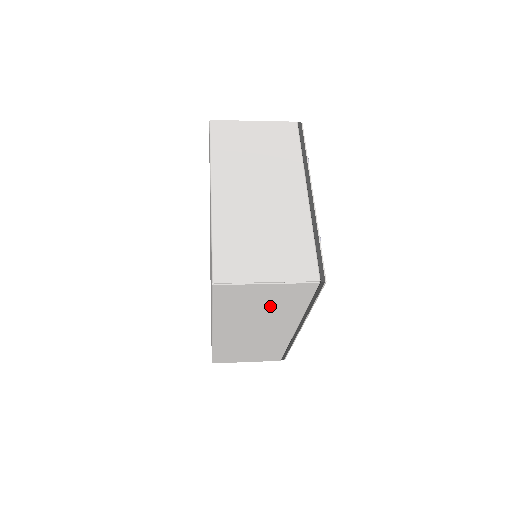
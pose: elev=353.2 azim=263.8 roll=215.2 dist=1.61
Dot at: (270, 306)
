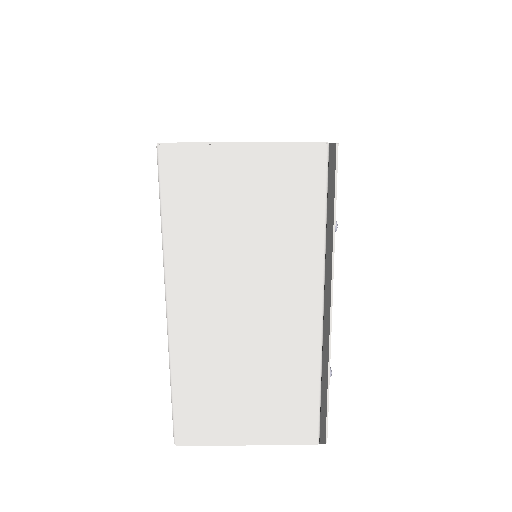
Dot at: occluded
